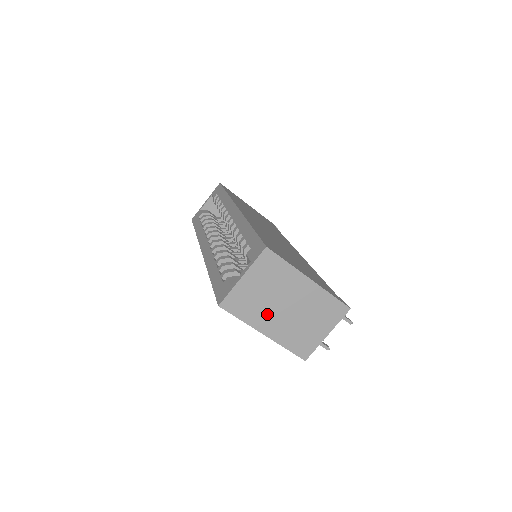
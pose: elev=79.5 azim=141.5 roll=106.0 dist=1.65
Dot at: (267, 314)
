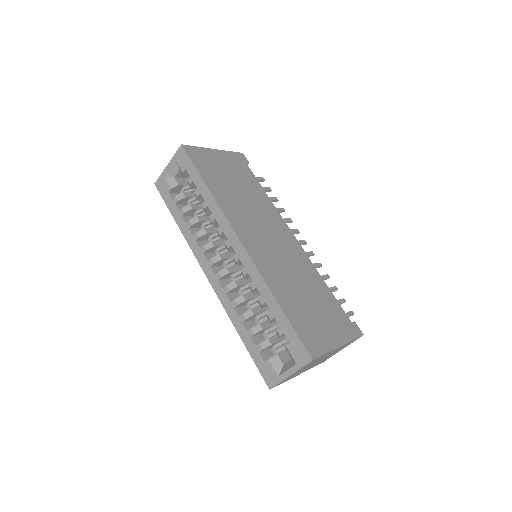
Dot at: (304, 370)
